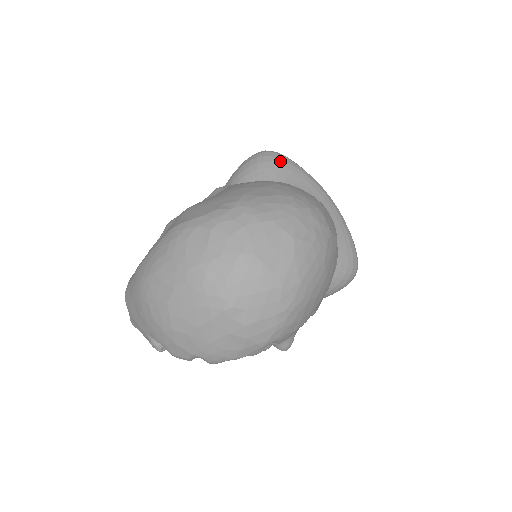
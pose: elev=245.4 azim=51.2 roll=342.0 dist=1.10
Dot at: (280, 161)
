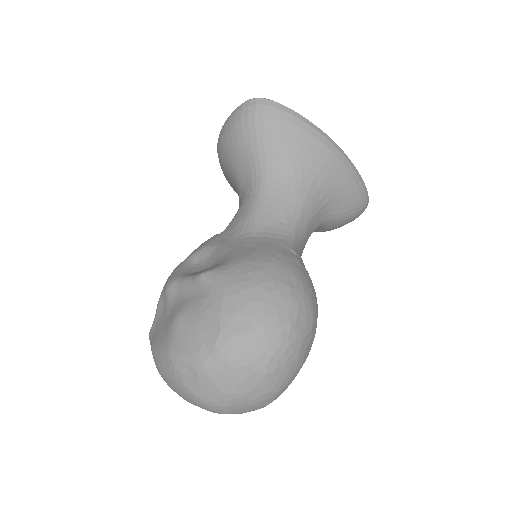
Dot at: (274, 120)
